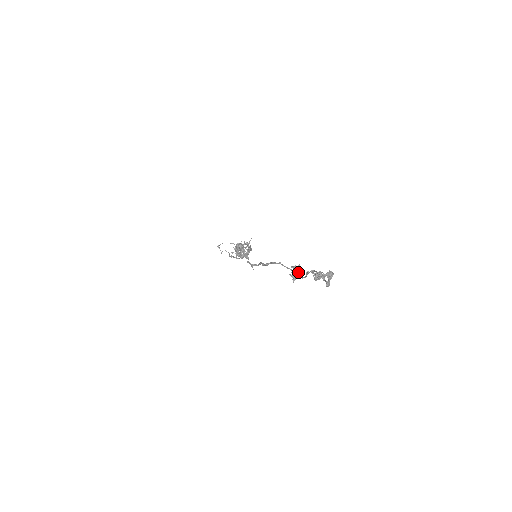
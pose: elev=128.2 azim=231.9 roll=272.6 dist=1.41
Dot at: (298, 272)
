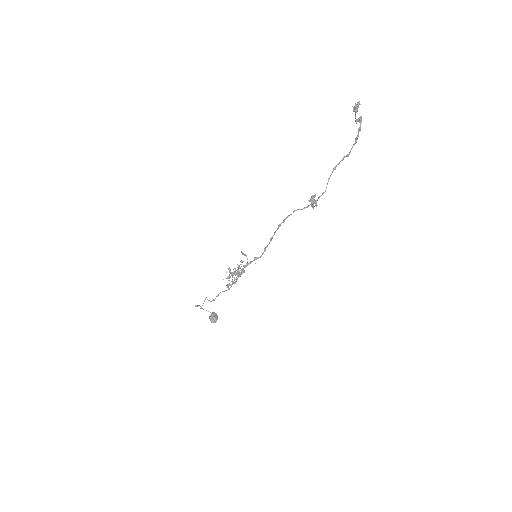
Dot at: (314, 203)
